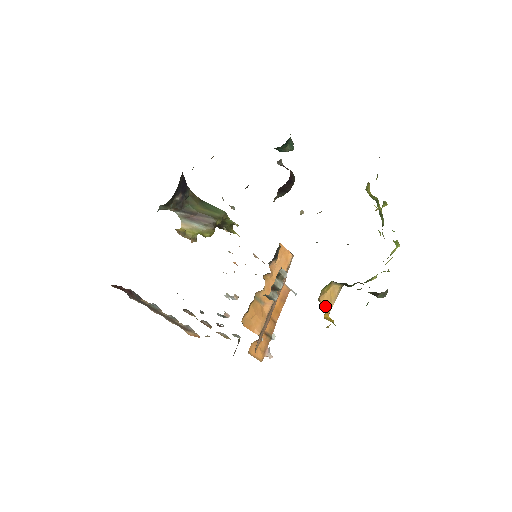
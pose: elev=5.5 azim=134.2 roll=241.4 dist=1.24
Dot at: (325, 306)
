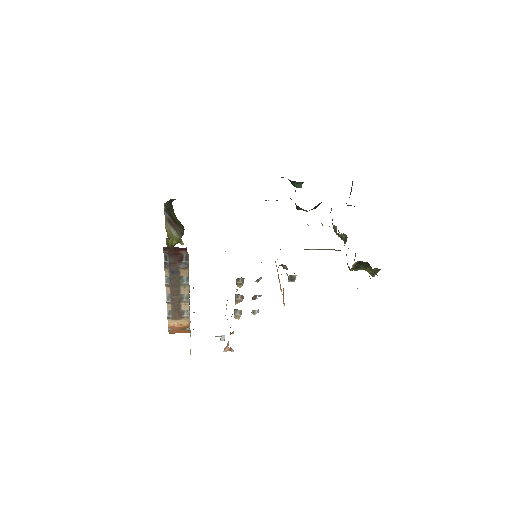
Dot at: occluded
